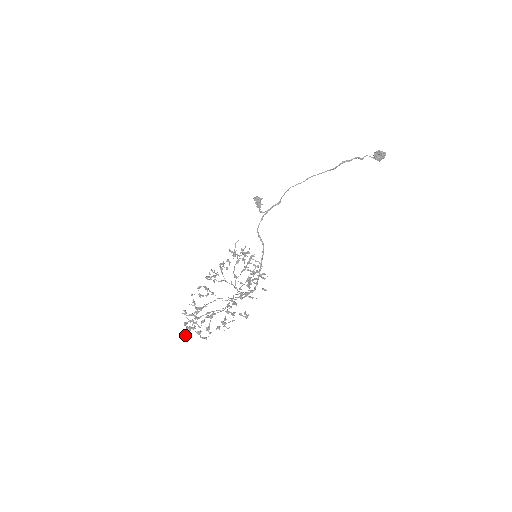
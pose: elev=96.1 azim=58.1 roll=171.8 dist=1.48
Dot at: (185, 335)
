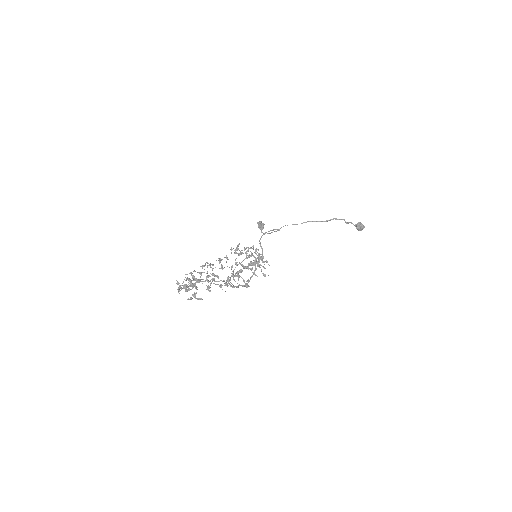
Dot at: (179, 293)
